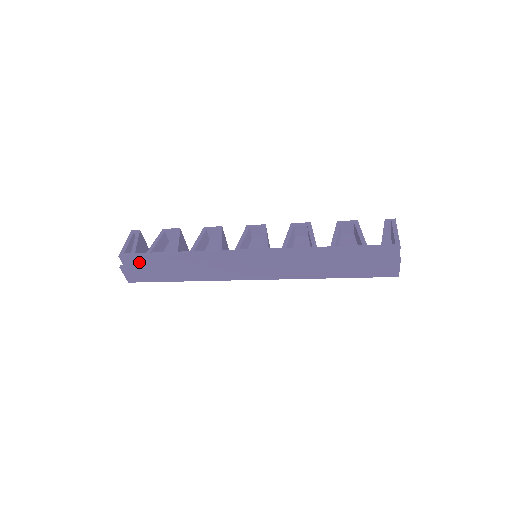
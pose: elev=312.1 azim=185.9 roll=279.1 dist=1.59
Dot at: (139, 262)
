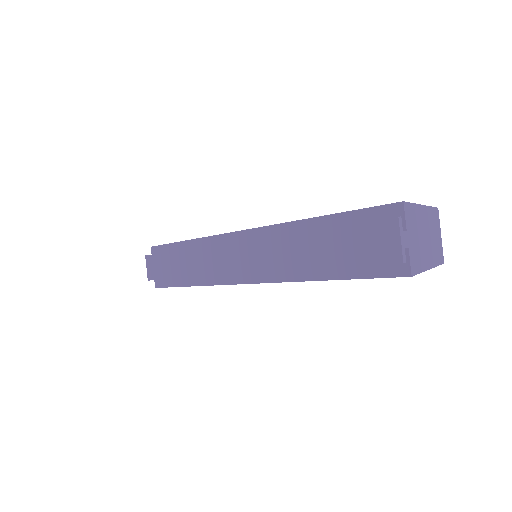
Dot at: occluded
